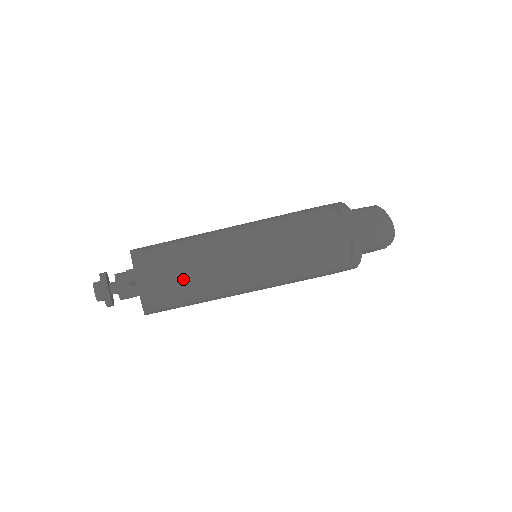
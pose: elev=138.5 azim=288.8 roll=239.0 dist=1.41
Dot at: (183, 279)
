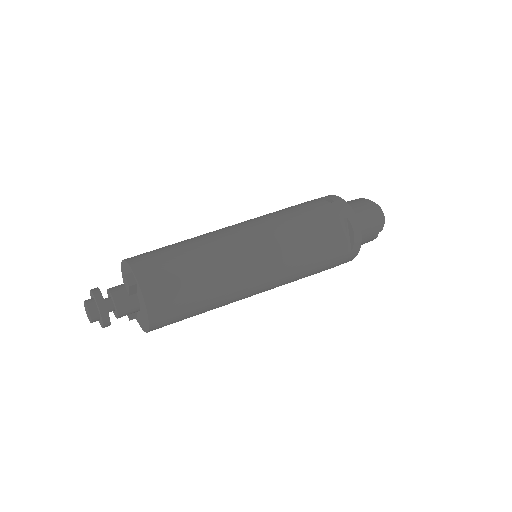
Dot at: (190, 276)
